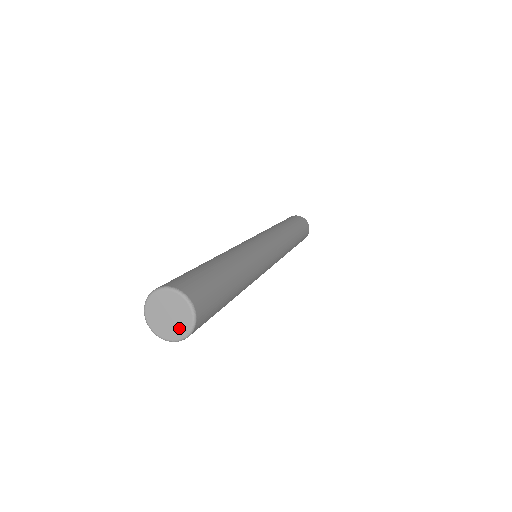
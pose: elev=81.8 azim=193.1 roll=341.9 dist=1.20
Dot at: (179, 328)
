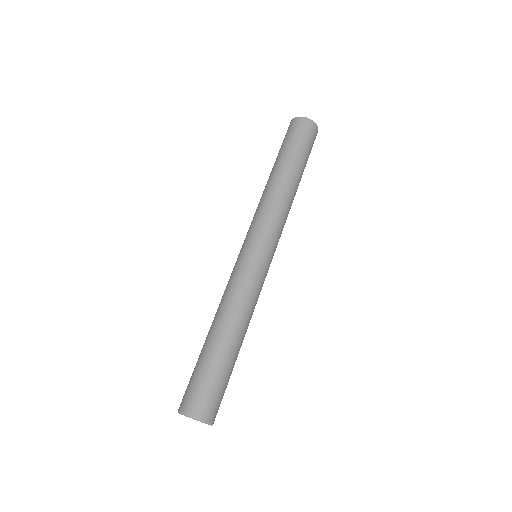
Dot at: occluded
